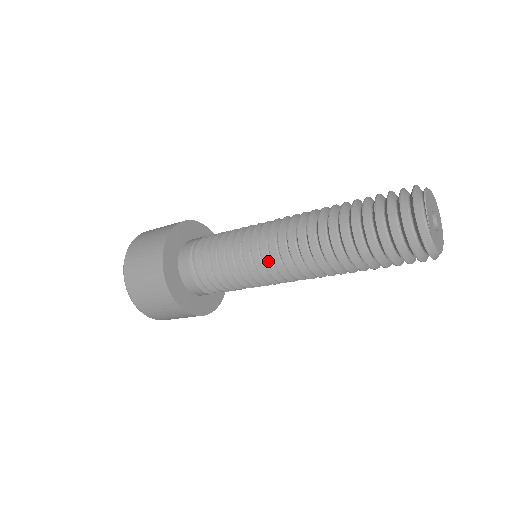
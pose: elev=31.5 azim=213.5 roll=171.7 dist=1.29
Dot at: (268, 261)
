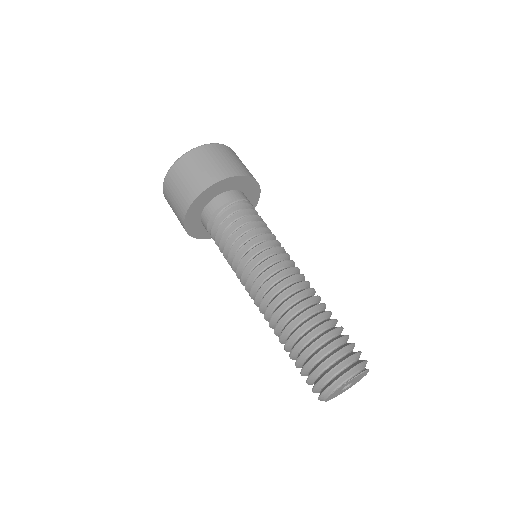
Dot at: (261, 269)
